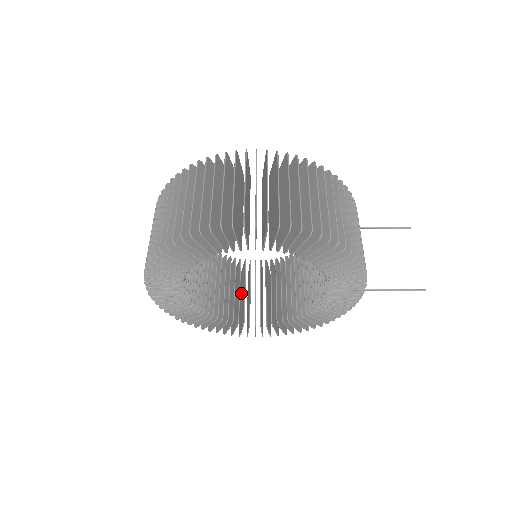
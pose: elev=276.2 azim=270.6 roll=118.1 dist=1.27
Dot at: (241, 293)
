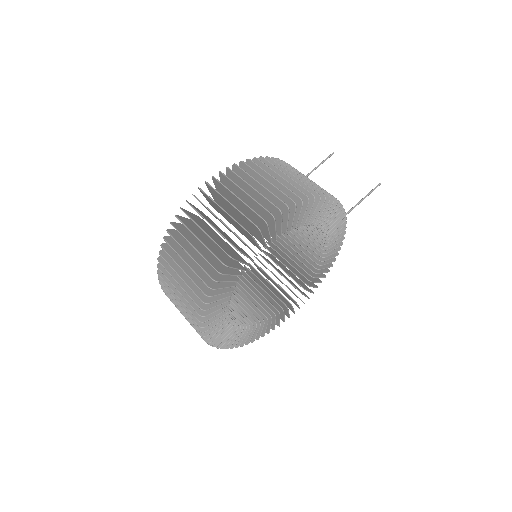
Dot at: occluded
